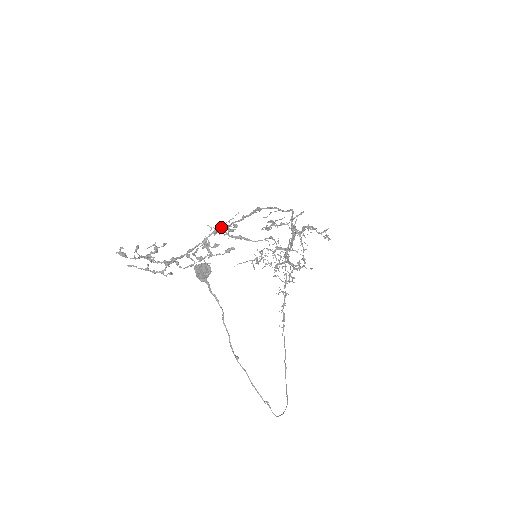
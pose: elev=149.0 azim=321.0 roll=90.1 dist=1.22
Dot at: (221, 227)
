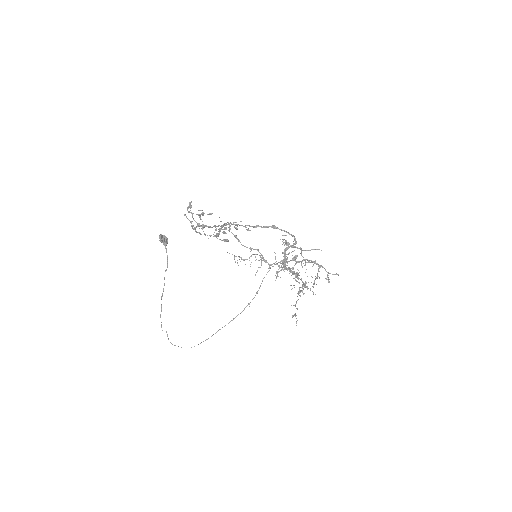
Dot at: (236, 224)
